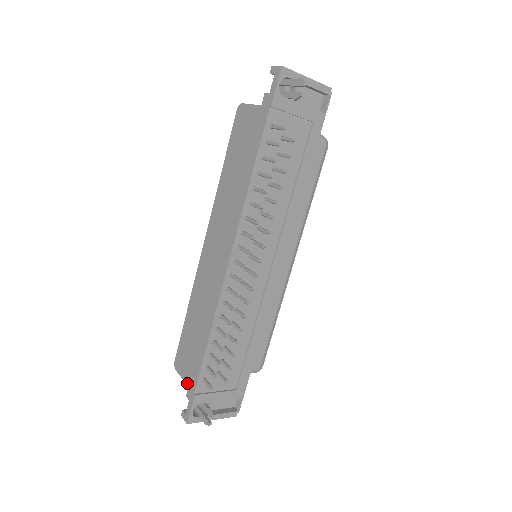
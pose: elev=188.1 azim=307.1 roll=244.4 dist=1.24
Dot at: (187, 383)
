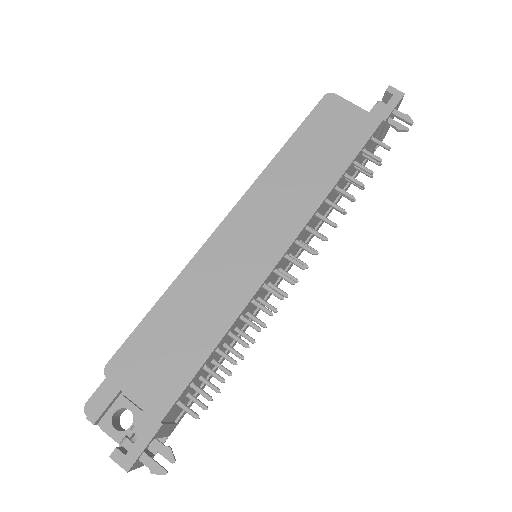
Dot at: (143, 403)
